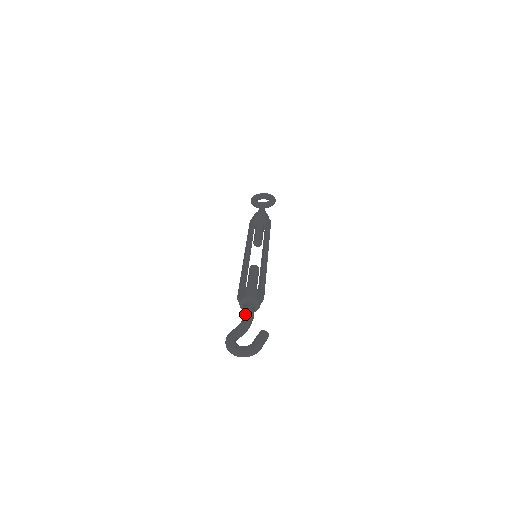
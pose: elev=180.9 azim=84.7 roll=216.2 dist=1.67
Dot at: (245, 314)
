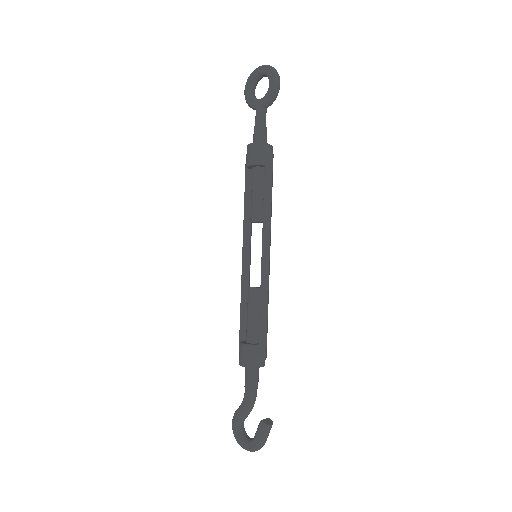
Dot at: (245, 388)
